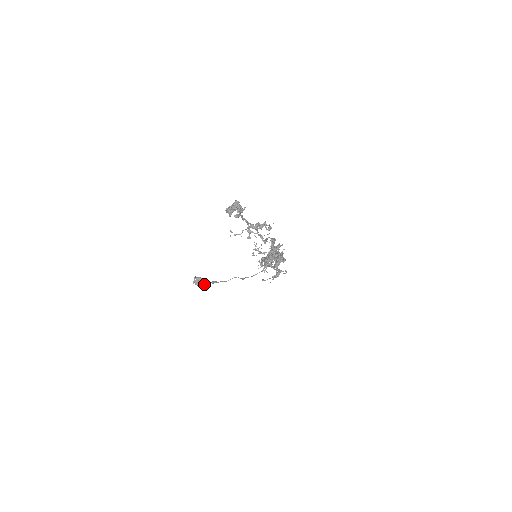
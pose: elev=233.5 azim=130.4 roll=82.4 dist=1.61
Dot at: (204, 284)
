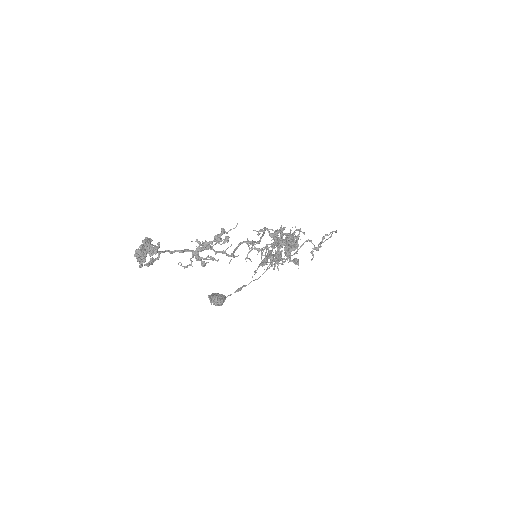
Dot at: (221, 303)
